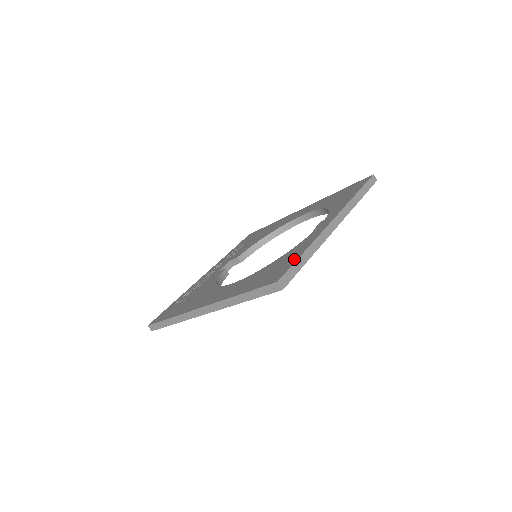
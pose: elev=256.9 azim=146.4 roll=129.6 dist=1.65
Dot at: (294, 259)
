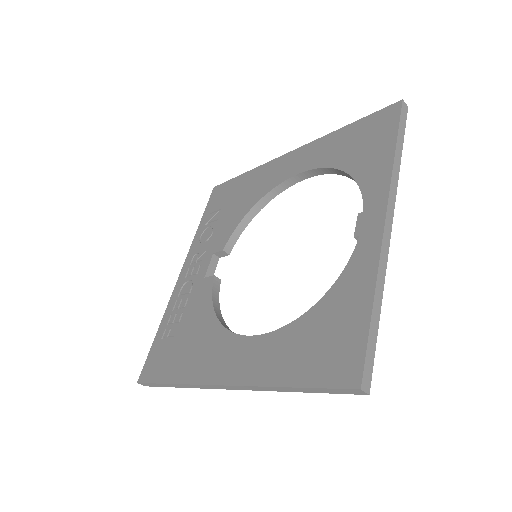
Dot at: (362, 324)
